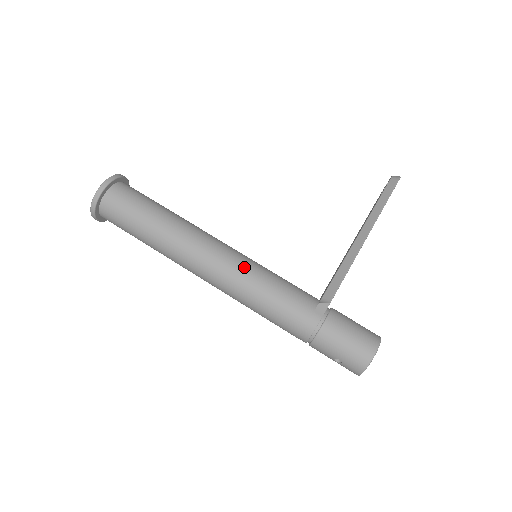
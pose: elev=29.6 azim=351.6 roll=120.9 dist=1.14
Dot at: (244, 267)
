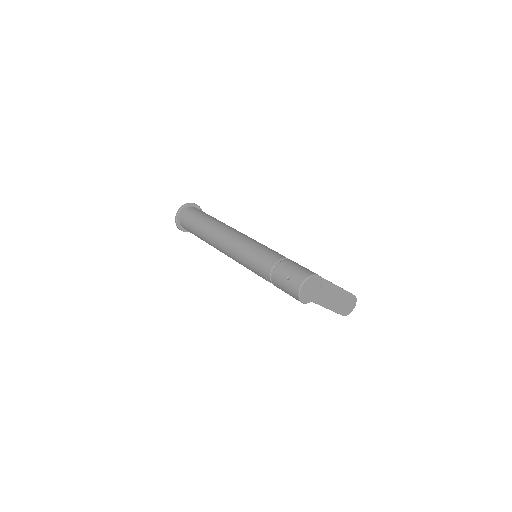
Dot at: occluded
